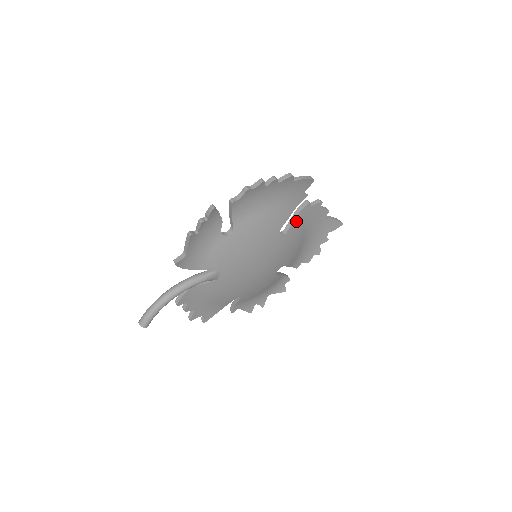
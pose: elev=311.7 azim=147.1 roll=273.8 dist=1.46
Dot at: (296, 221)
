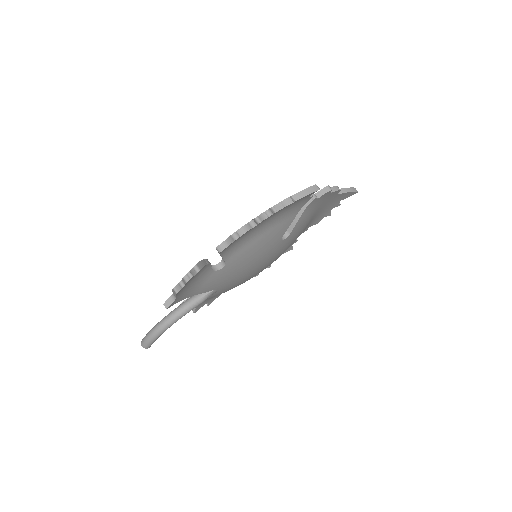
Dot at: (300, 219)
